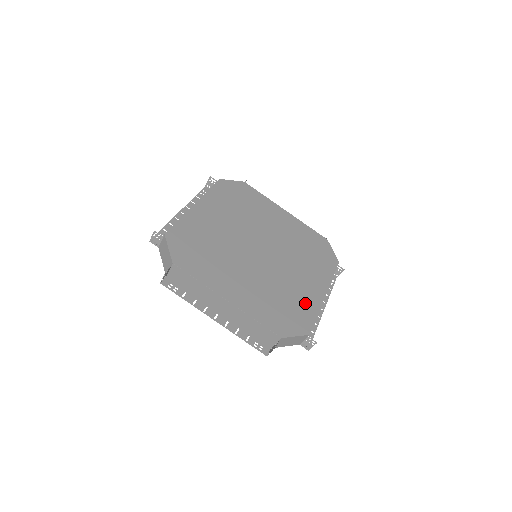
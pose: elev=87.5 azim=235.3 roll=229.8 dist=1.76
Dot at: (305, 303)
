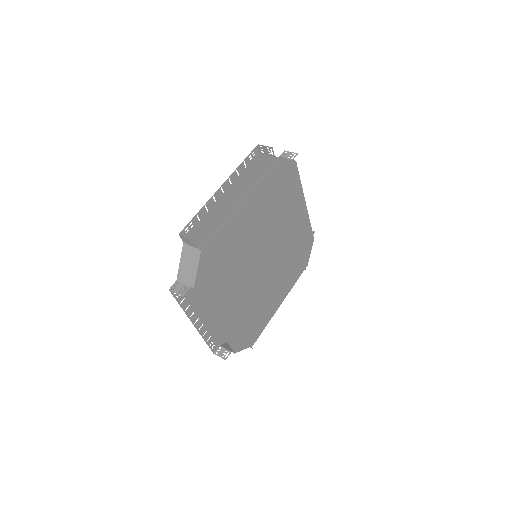
Dot at: (265, 315)
